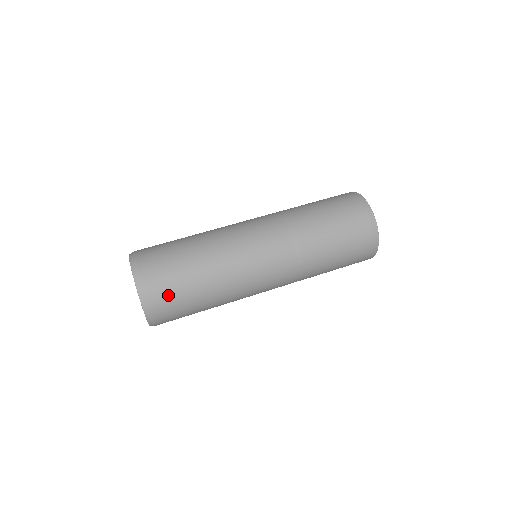
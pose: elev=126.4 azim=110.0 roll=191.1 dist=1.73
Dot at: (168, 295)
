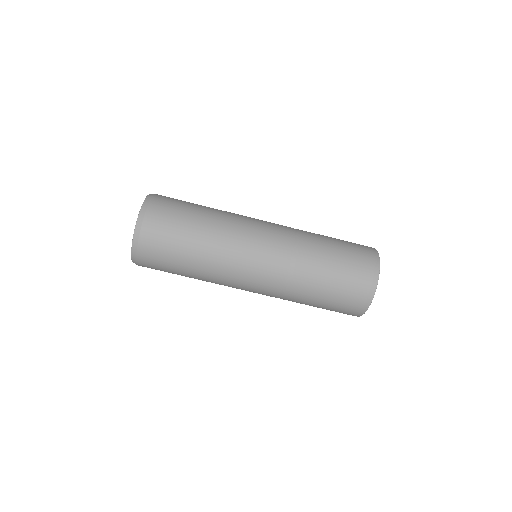
Dot at: occluded
